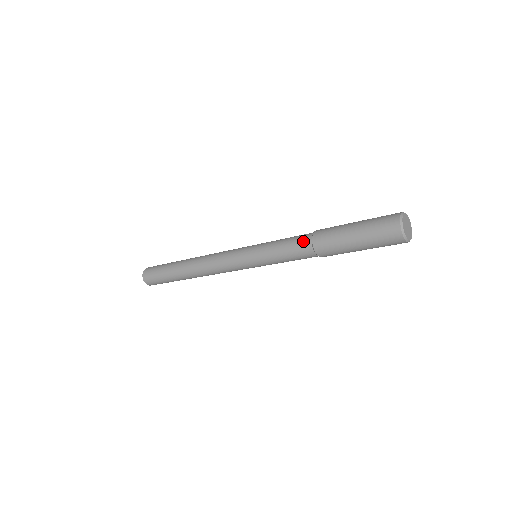
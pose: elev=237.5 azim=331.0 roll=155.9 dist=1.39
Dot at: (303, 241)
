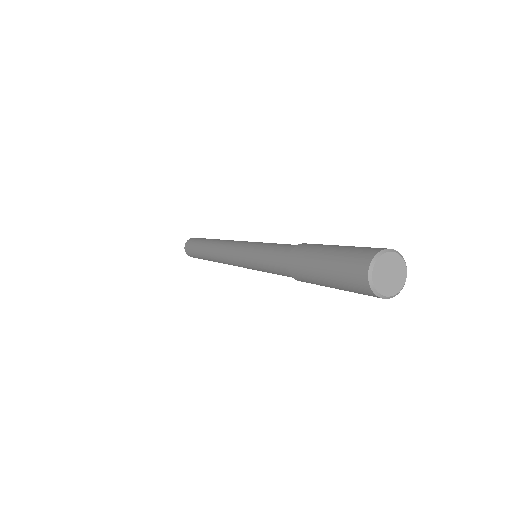
Dot at: (281, 263)
